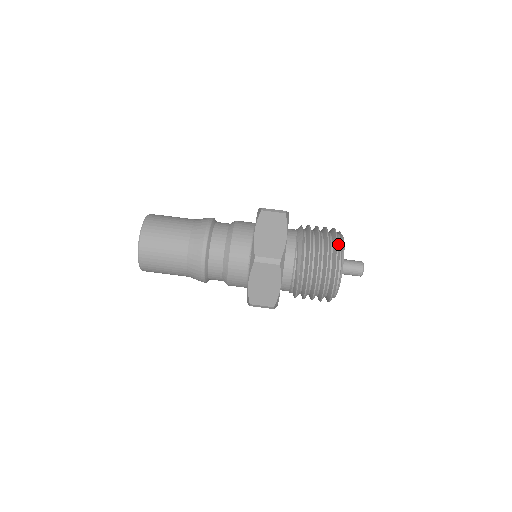
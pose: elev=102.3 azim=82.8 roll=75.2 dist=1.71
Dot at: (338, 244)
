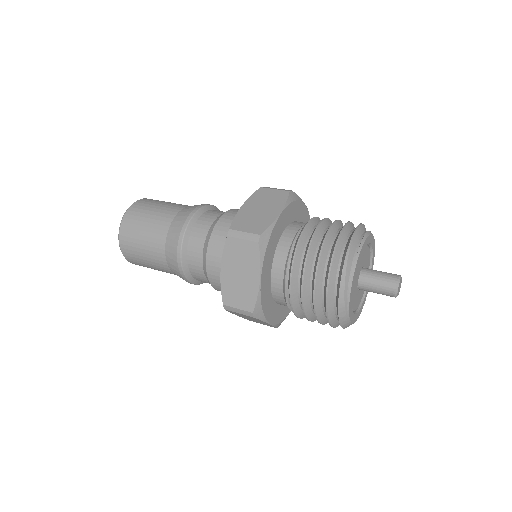
Dot at: occluded
